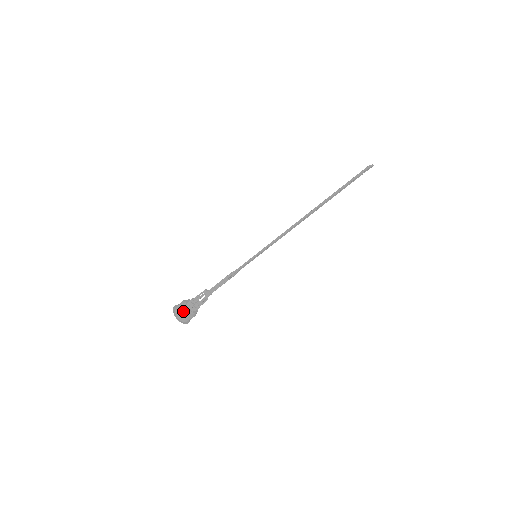
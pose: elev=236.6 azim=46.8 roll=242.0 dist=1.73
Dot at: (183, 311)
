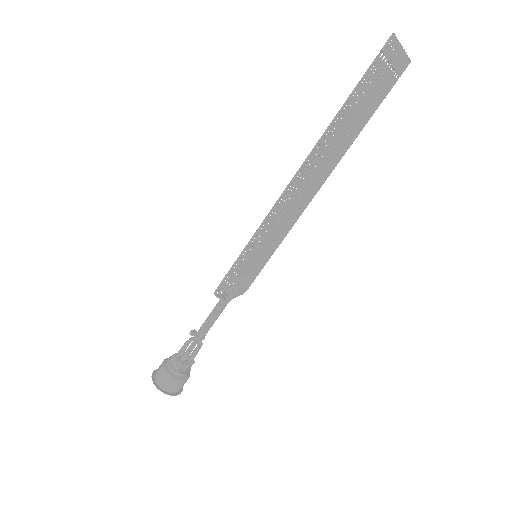
Dot at: (163, 371)
